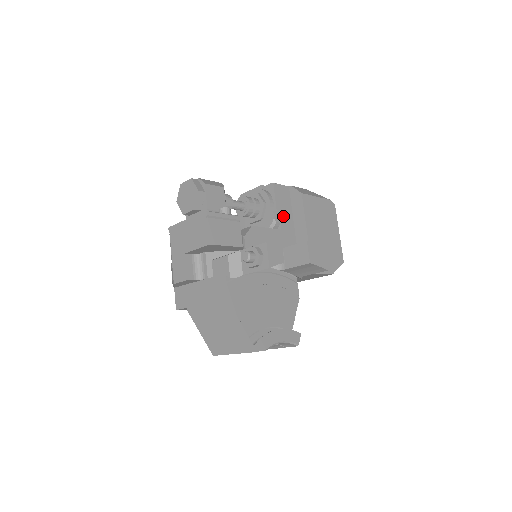
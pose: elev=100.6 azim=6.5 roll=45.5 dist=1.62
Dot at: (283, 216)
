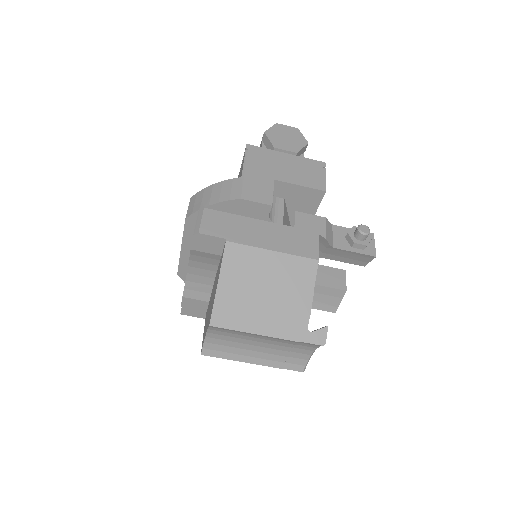
Dot at: occluded
